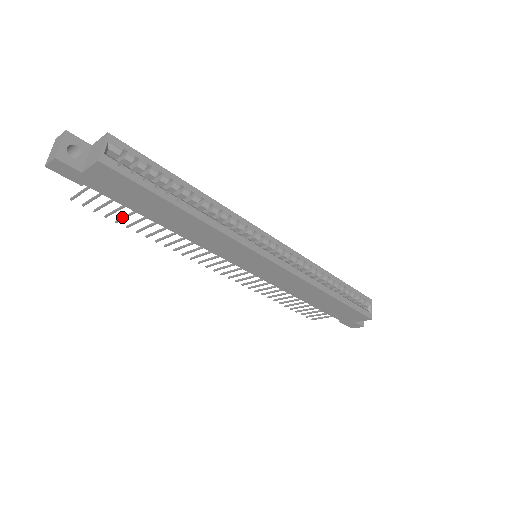
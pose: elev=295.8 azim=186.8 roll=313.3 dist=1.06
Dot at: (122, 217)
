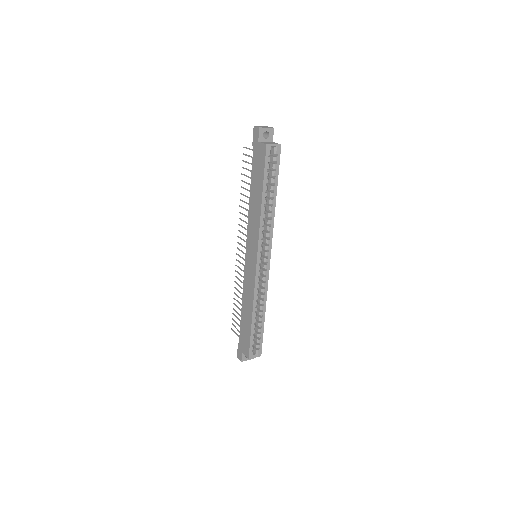
Dot at: (246, 175)
